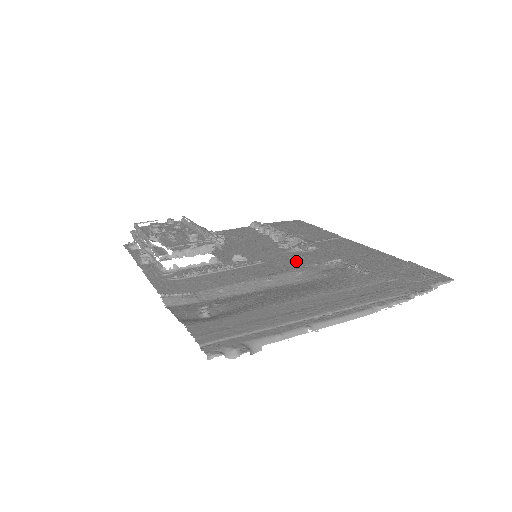
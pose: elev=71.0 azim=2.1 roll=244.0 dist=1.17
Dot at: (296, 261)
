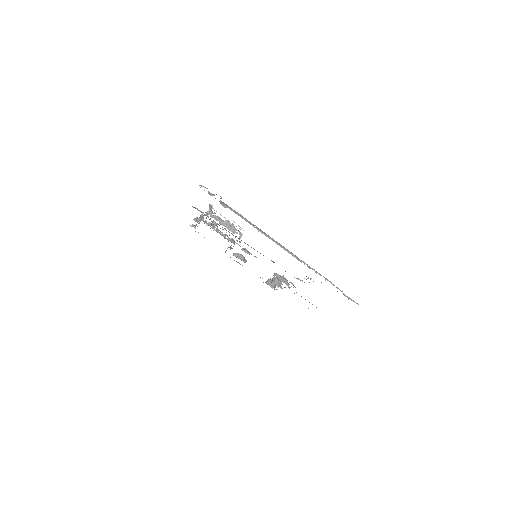
Dot at: occluded
